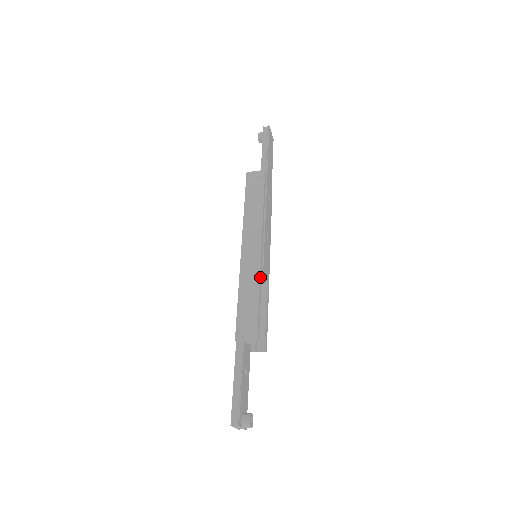
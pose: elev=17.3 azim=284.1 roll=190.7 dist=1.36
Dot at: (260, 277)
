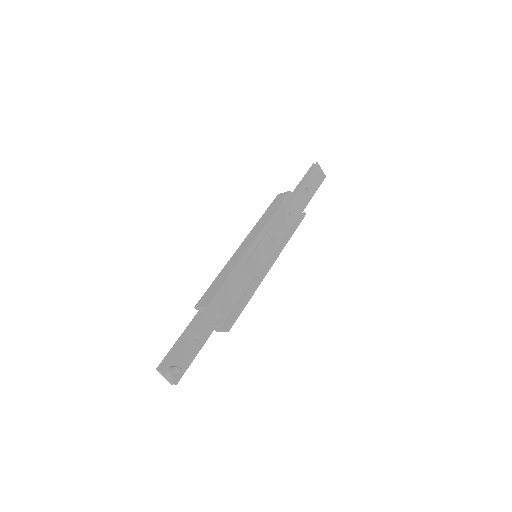
Dot at: (238, 264)
